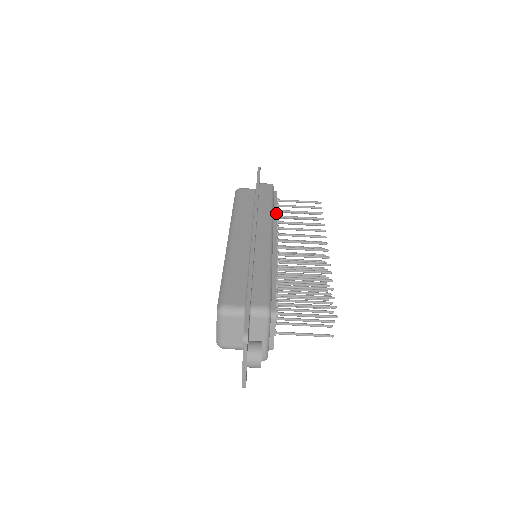
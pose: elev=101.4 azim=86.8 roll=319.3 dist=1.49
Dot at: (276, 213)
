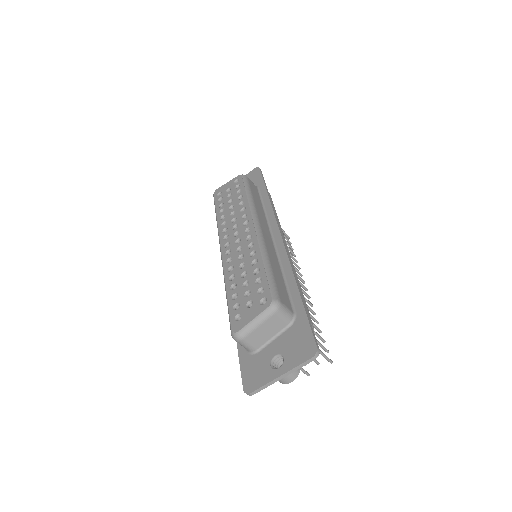
Dot at: occluded
